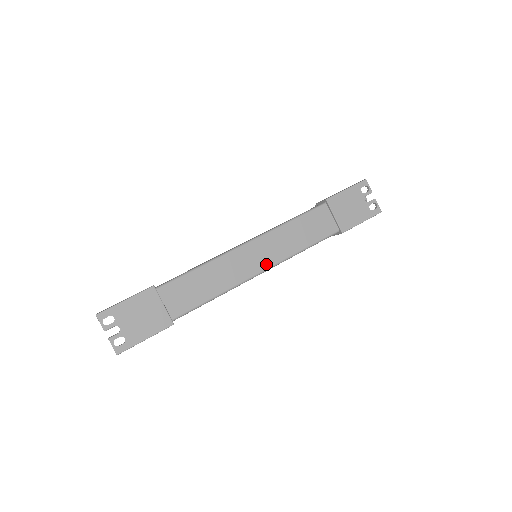
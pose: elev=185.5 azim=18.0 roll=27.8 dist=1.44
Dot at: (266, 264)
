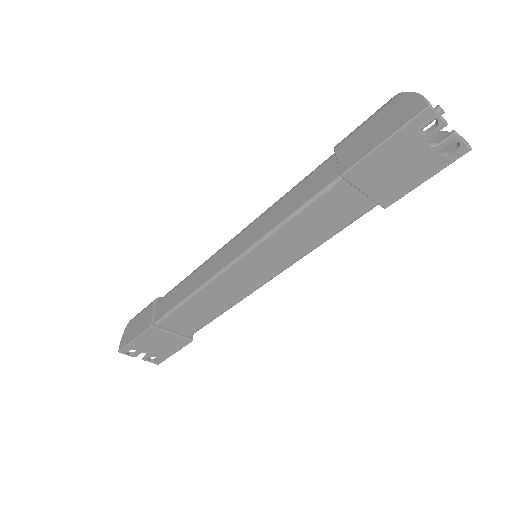
Dot at: (270, 274)
